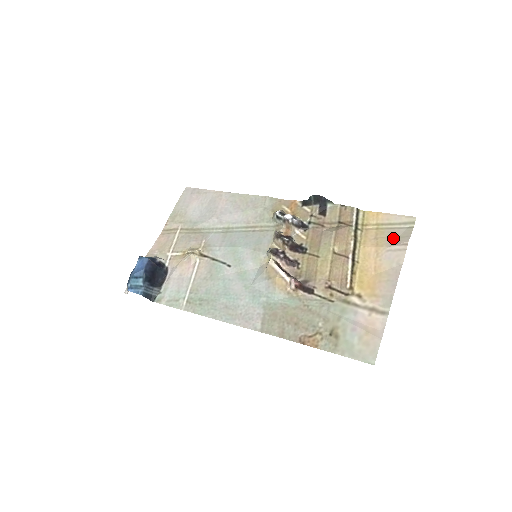
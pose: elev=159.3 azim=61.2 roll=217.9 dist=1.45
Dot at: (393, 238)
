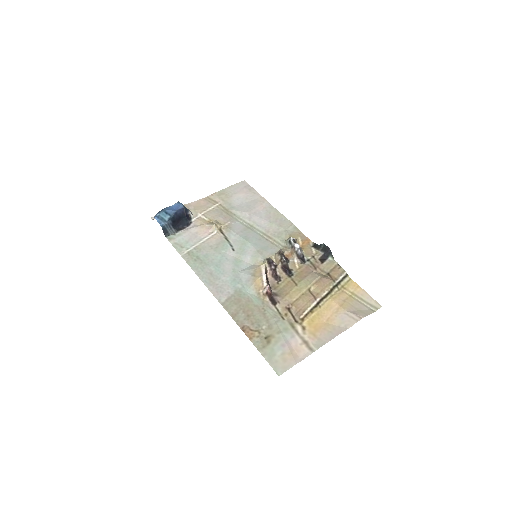
Dot at: (356, 308)
